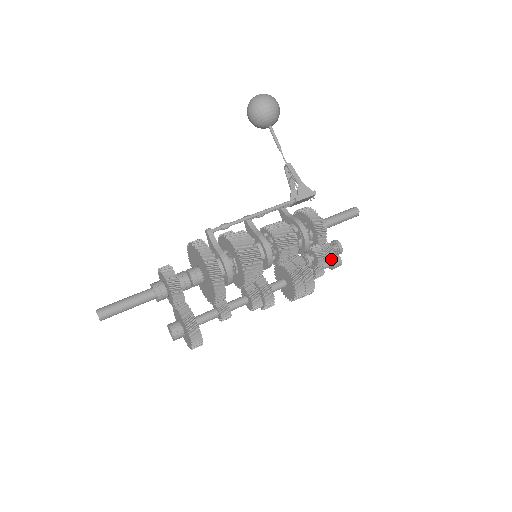
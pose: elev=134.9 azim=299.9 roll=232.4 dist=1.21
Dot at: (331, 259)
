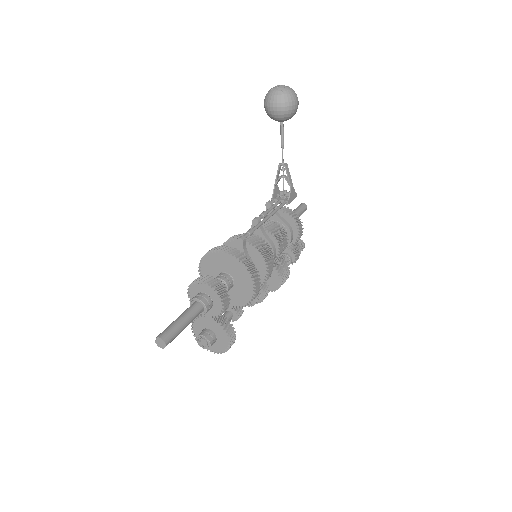
Dot at: occluded
